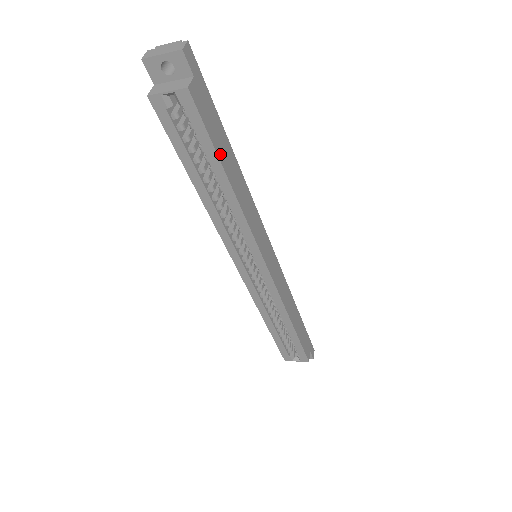
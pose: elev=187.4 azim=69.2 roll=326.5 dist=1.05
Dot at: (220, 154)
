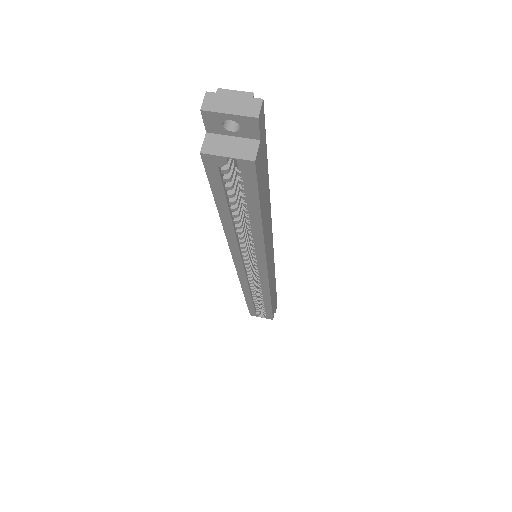
Dot at: (262, 204)
